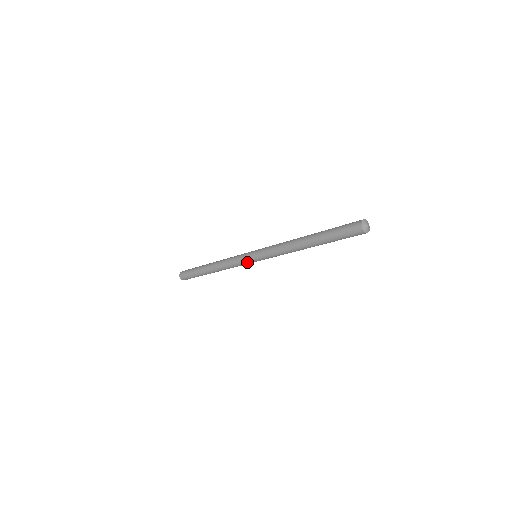
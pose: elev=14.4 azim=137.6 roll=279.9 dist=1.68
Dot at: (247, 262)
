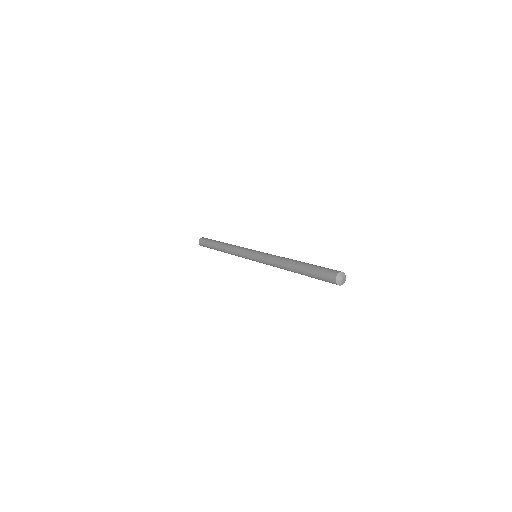
Dot at: occluded
